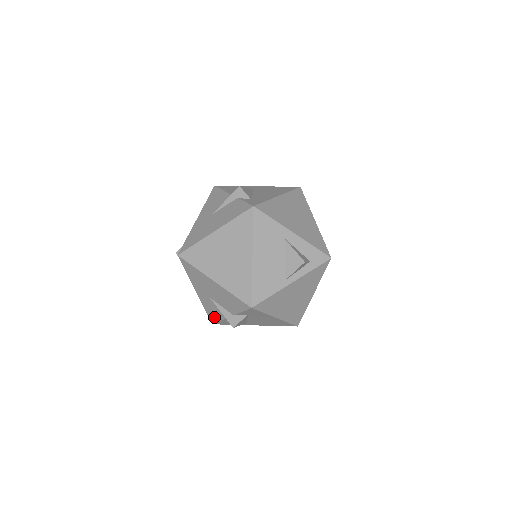
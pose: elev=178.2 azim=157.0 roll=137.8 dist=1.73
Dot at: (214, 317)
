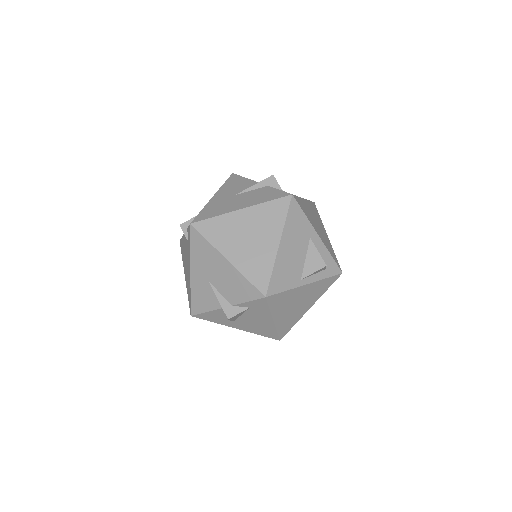
Dot at: (200, 307)
